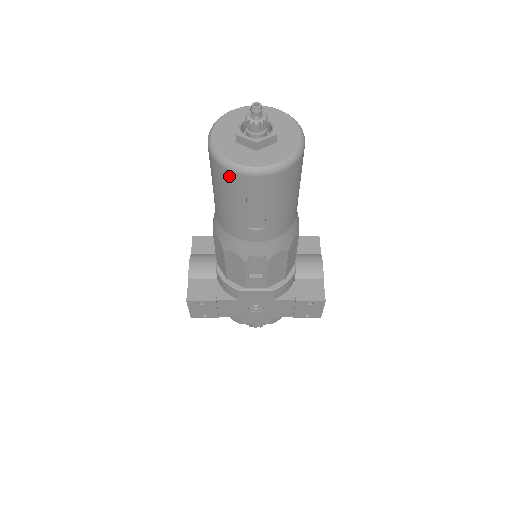
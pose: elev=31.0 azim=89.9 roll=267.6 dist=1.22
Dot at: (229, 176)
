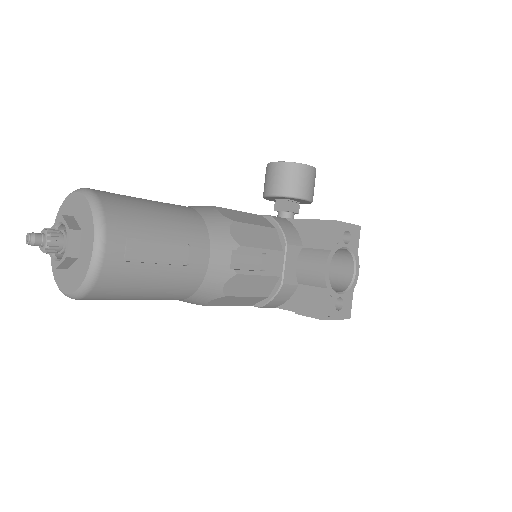
Dot at: occluded
